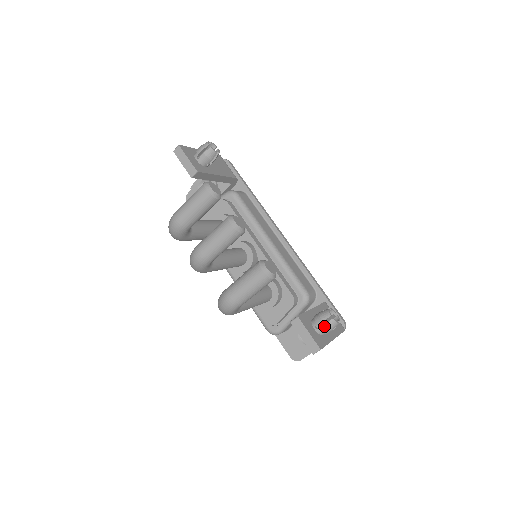
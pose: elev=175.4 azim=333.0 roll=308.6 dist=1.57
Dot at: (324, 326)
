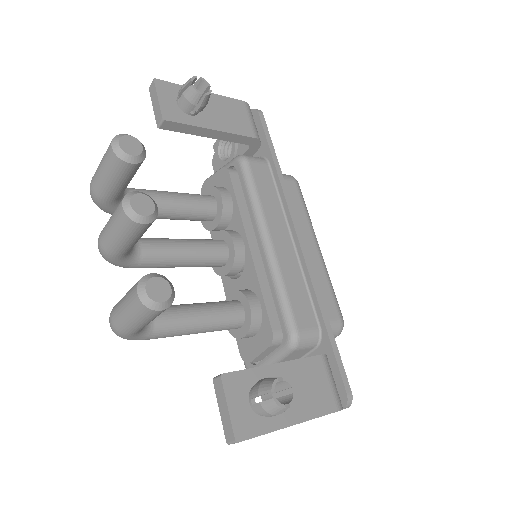
Dot at: (259, 404)
